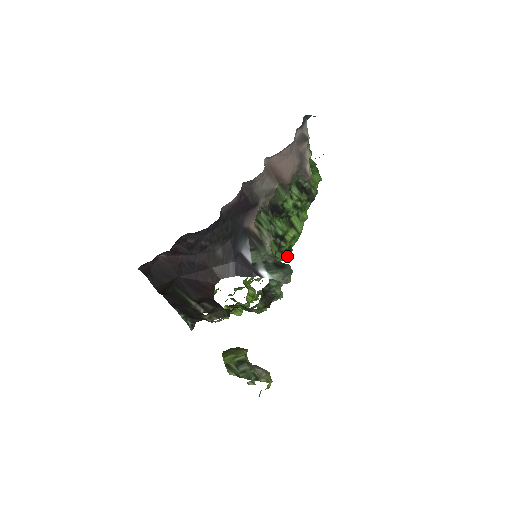
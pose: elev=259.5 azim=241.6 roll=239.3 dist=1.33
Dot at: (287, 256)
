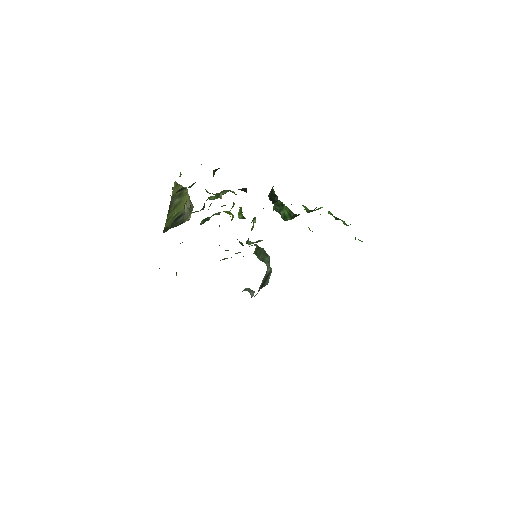
Dot at: occluded
